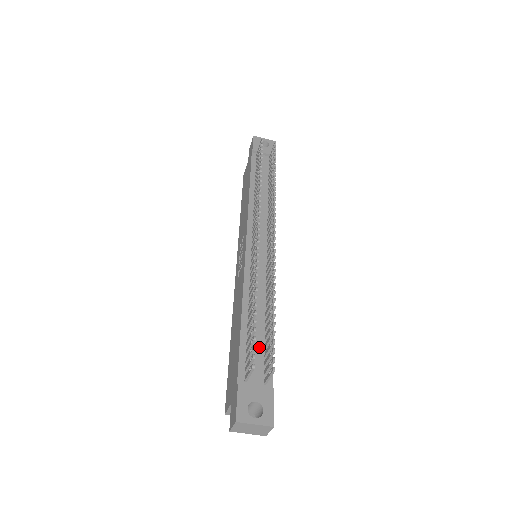
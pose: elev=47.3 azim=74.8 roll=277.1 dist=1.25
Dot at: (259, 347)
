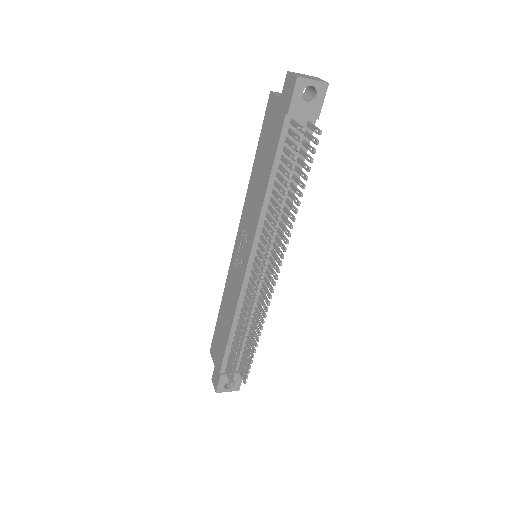
Dot at: occluded
